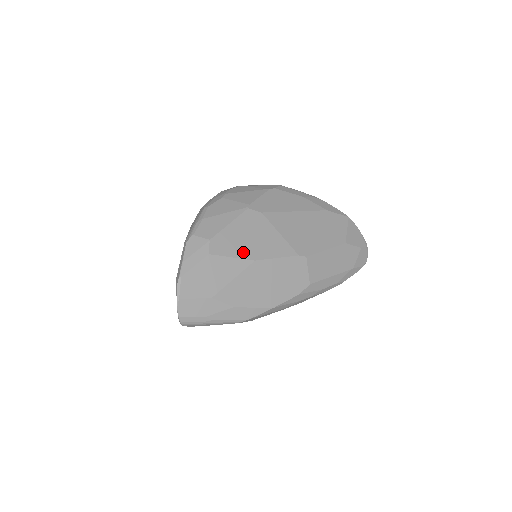
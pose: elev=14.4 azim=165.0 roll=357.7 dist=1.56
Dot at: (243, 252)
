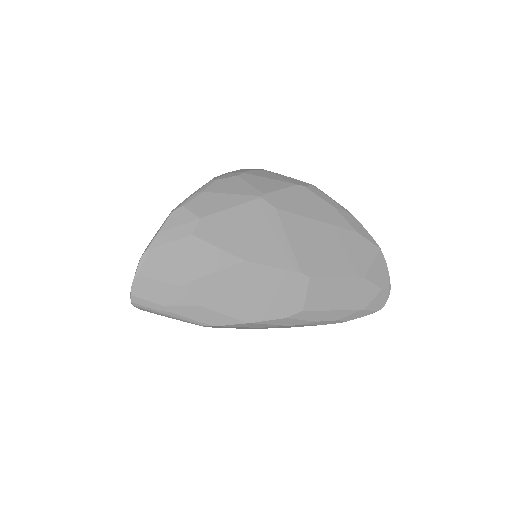
Dot at: (235, 246)
